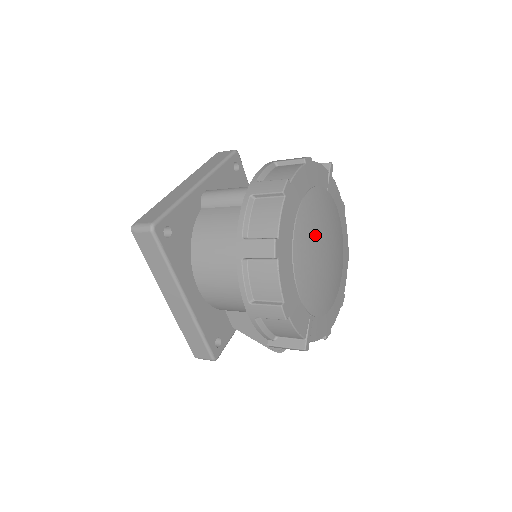
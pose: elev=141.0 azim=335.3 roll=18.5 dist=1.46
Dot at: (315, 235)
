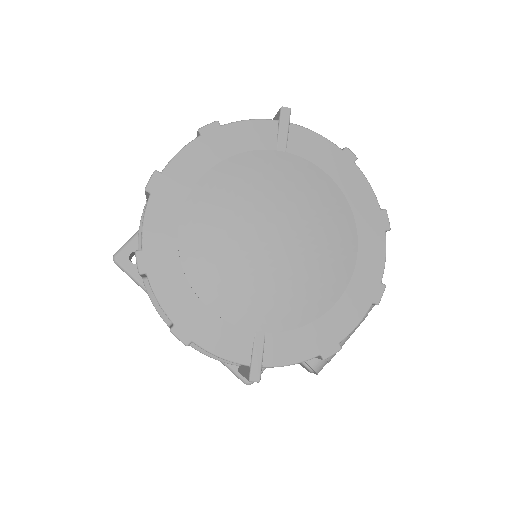
Dot at: (231, 224)
